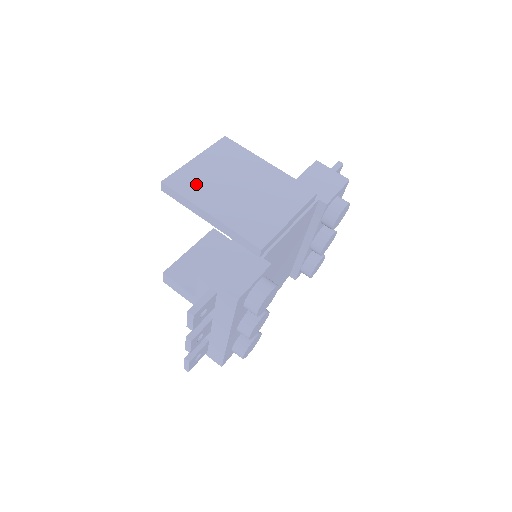
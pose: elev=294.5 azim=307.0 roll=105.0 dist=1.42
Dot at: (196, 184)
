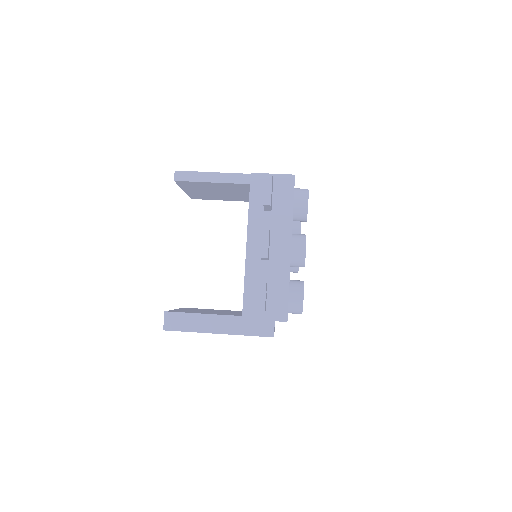
Dot at: occluded
